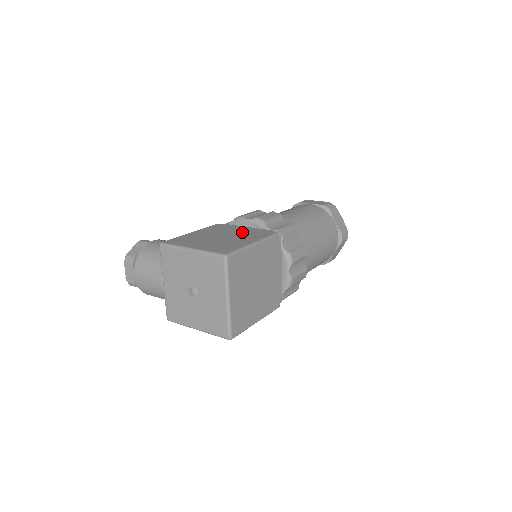
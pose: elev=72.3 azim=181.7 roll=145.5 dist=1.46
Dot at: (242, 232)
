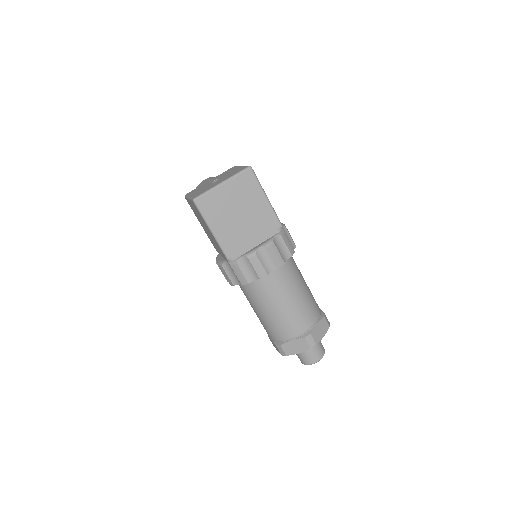
Dot at: occluded
